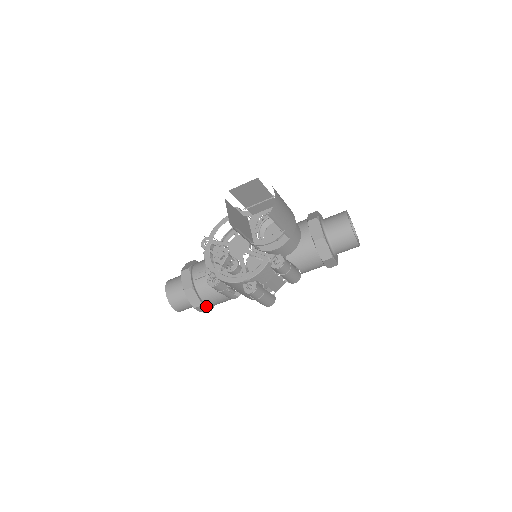
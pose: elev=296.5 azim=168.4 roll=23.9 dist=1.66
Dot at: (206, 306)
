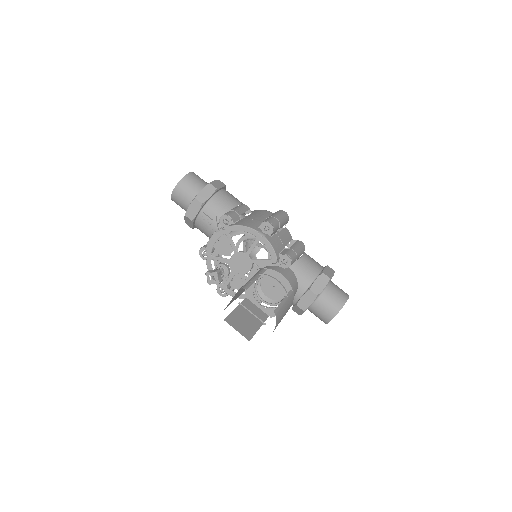
Dot at: occluded
